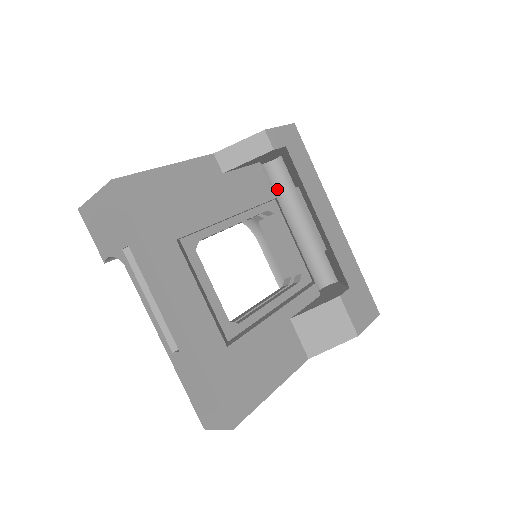
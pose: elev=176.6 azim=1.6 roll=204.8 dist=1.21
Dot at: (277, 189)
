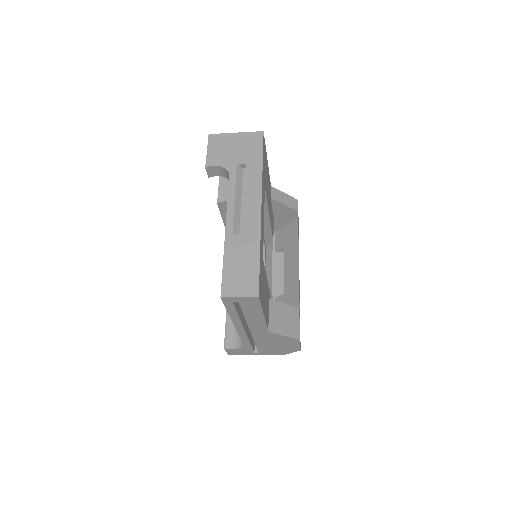
Dot at: occluded
